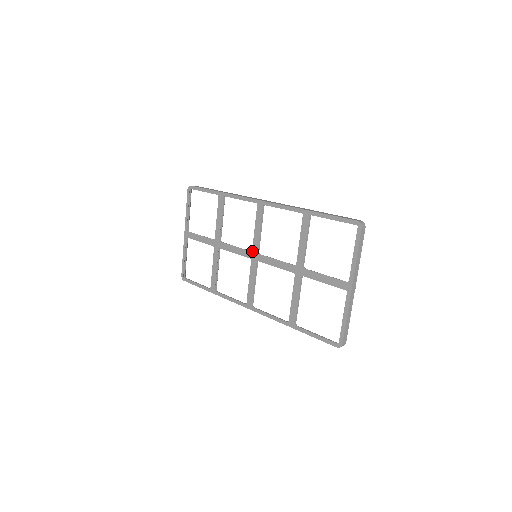
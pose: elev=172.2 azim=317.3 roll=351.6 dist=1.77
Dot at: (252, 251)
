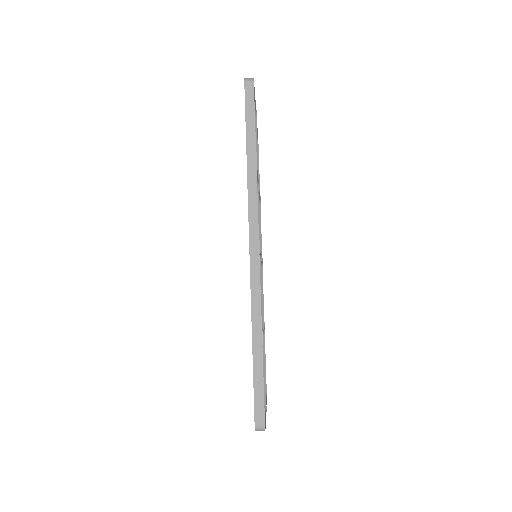
Dot at: occluded
